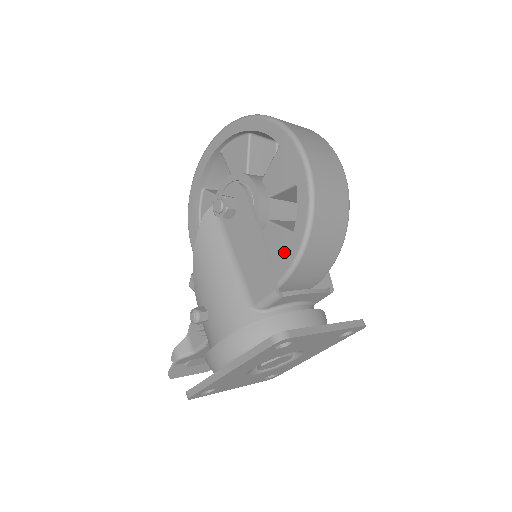
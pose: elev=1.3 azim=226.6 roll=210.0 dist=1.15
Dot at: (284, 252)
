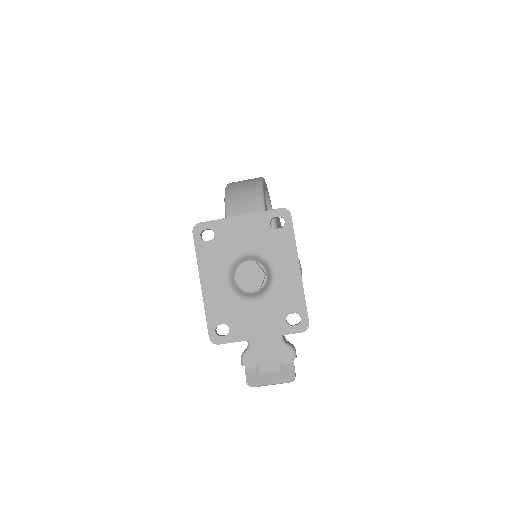
Dot at: occluded
